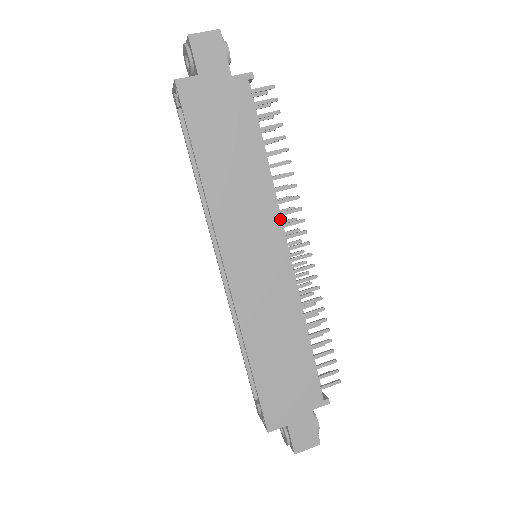
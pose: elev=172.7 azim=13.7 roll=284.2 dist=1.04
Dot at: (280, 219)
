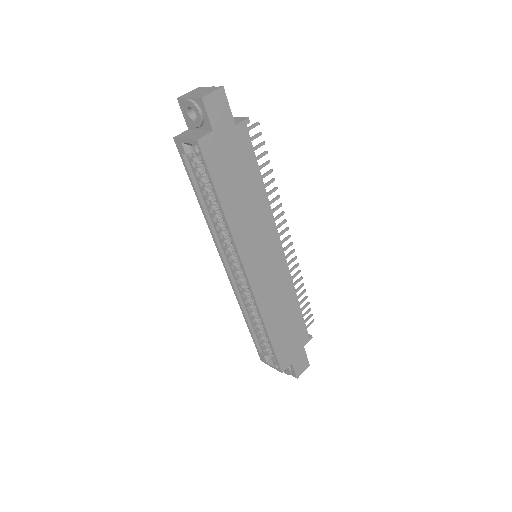
Dot at: (276, 227)
